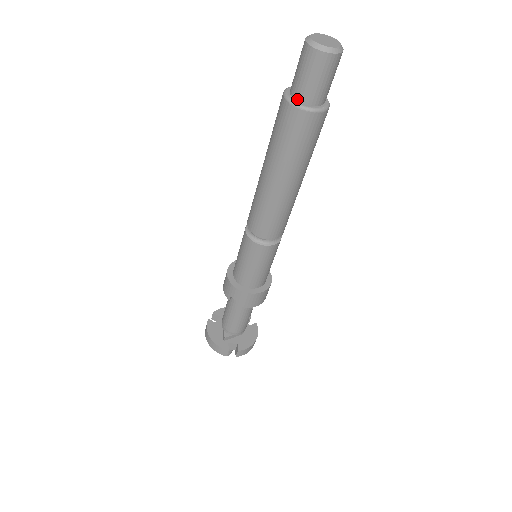
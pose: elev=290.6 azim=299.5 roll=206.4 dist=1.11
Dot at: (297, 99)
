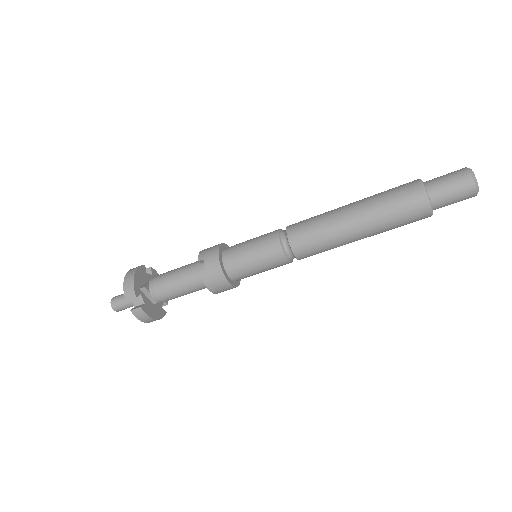
Dot at: (427, 188)
